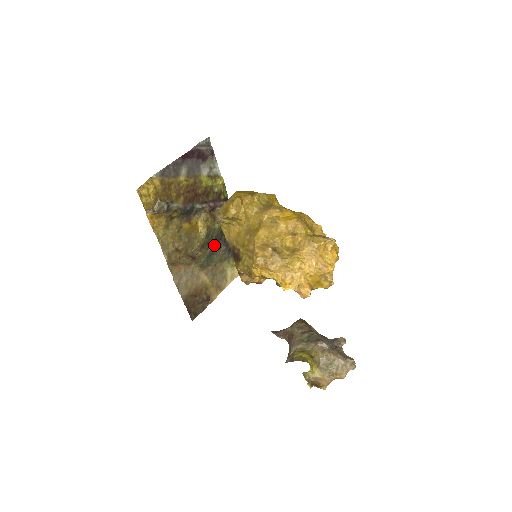
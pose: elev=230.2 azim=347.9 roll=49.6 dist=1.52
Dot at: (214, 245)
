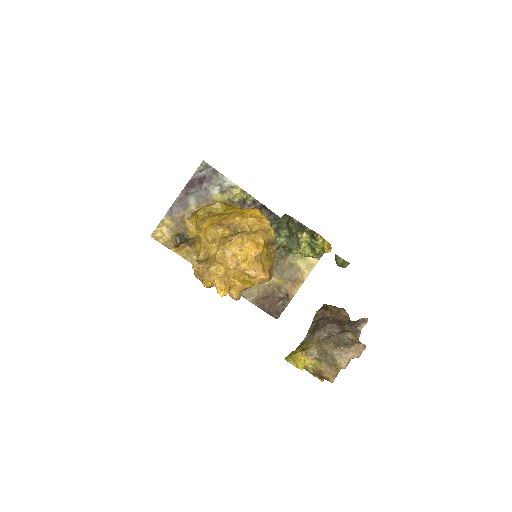
Dot at: occluded
